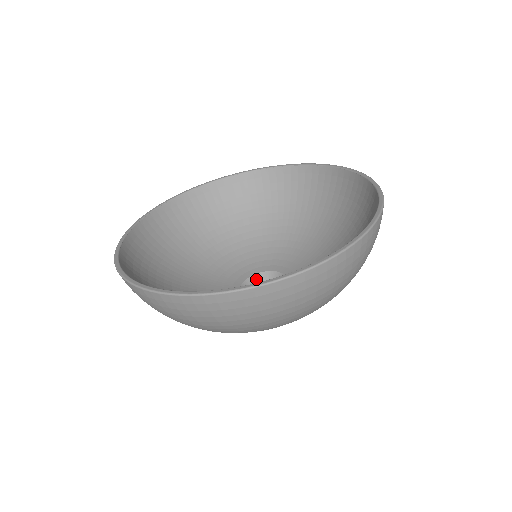
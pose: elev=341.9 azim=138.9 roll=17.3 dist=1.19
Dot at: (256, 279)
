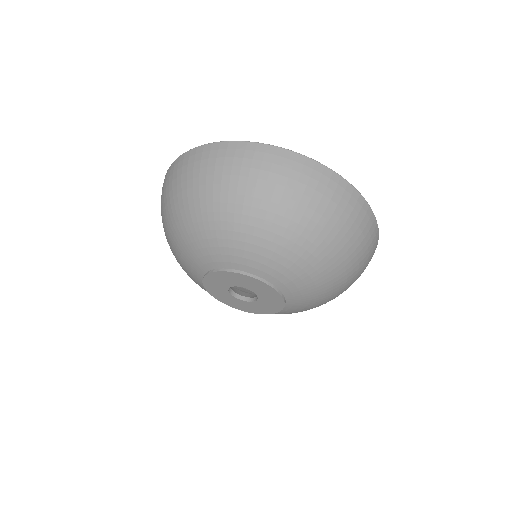
Dot at: (235, 290)
